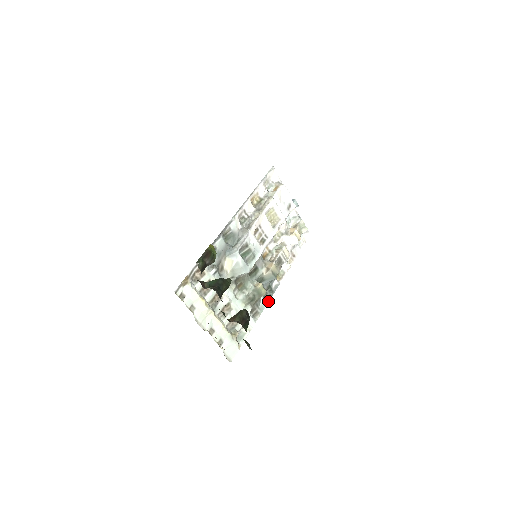
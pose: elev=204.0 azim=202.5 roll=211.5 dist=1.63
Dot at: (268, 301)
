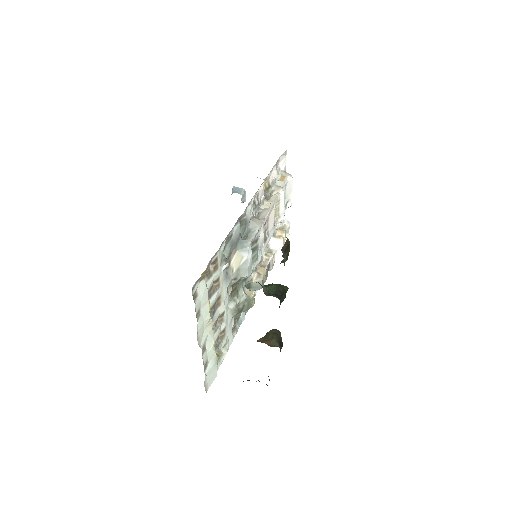
Dot at: (245, 314)
